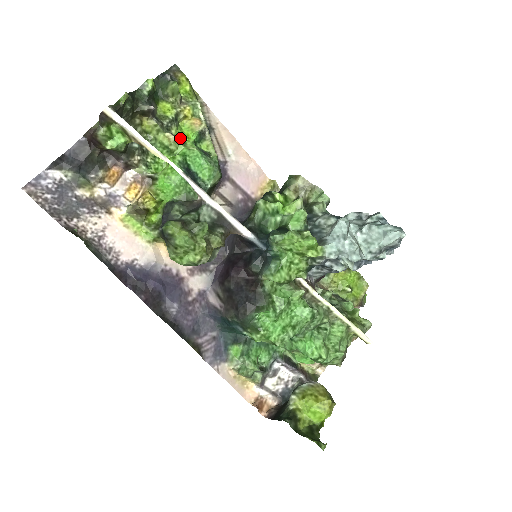
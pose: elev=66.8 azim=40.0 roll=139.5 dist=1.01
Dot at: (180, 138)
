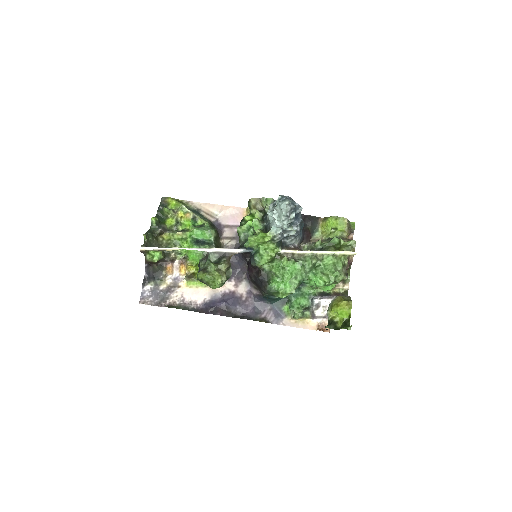
Dot at: (185, 229)
